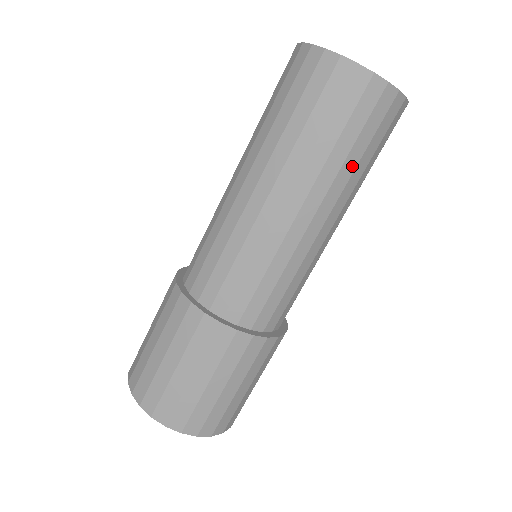
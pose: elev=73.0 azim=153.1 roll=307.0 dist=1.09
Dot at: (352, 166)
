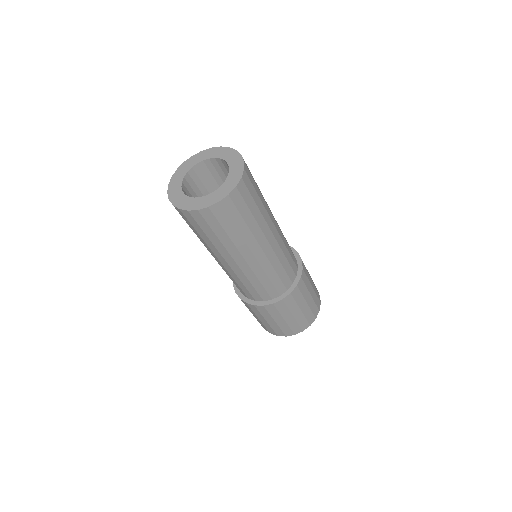
Dot at: (228, 240)
